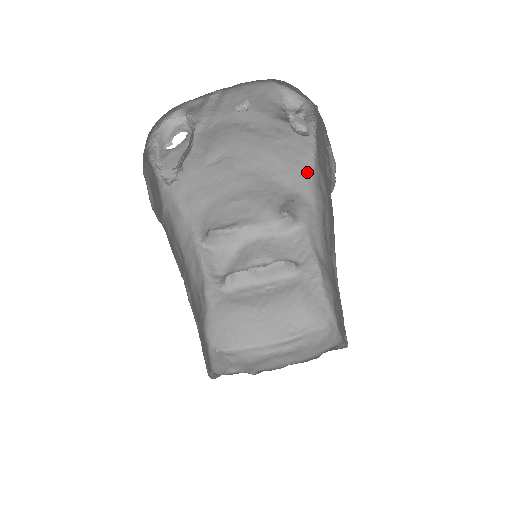
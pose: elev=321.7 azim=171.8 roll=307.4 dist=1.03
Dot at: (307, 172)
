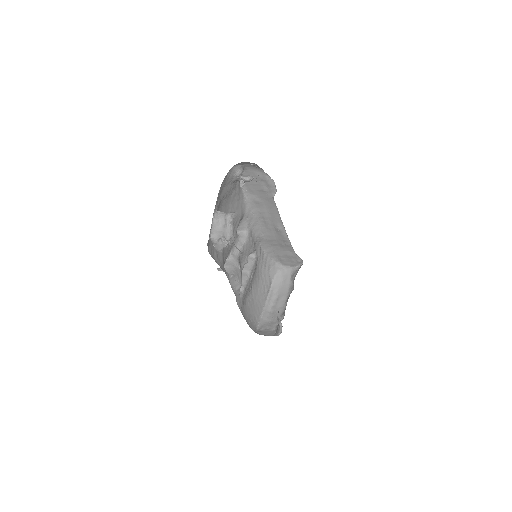
Dot at: (243, 200)
